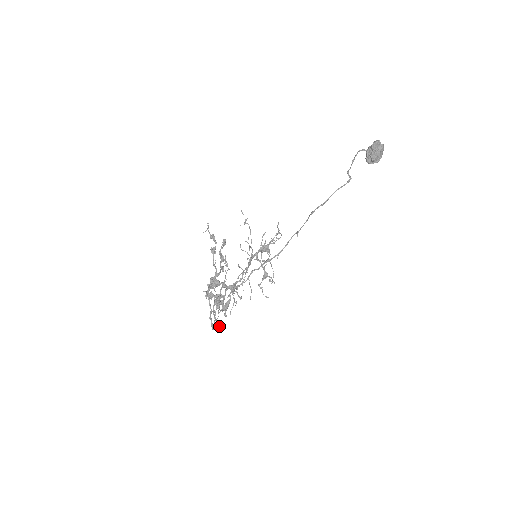
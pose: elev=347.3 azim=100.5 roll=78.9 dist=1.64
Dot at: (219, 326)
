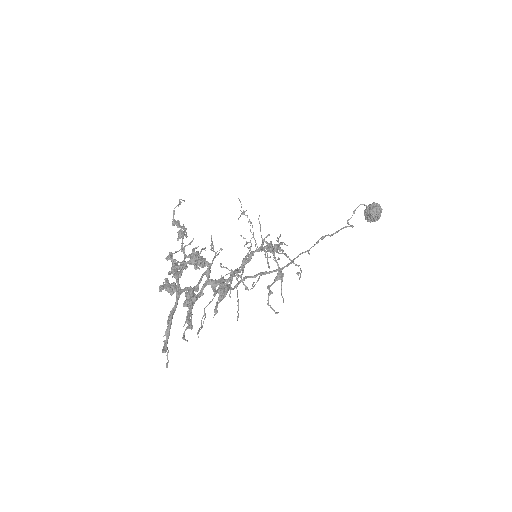
Dot at: (167, 355)
